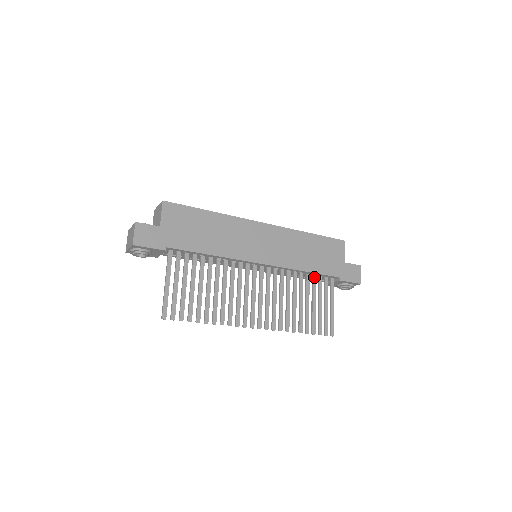
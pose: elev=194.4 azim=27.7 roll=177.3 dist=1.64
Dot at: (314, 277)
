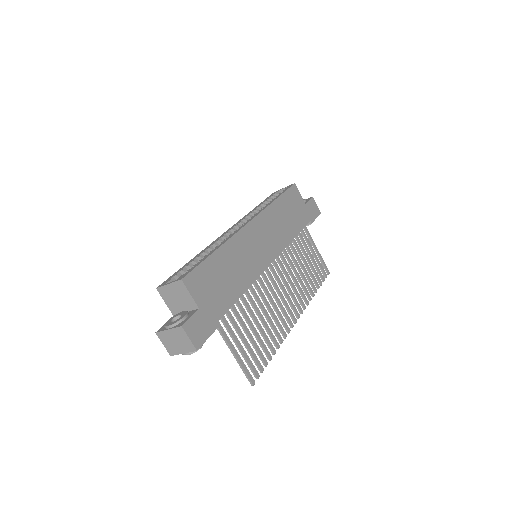
Dot at: (296, 236)
